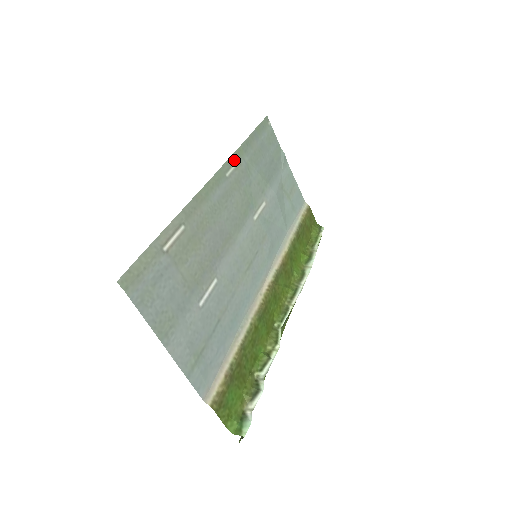
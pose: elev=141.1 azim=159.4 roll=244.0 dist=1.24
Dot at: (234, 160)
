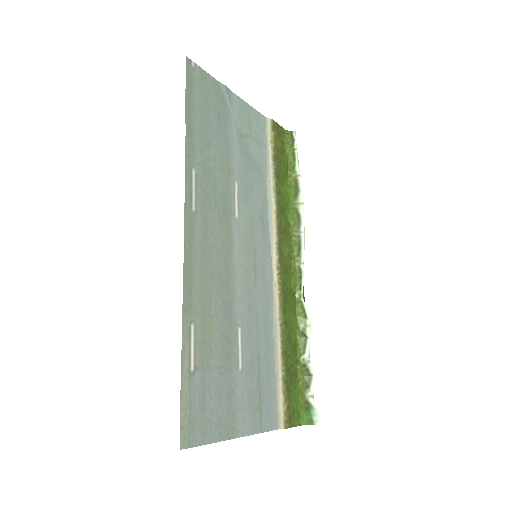
Dot at: (189, 179)
